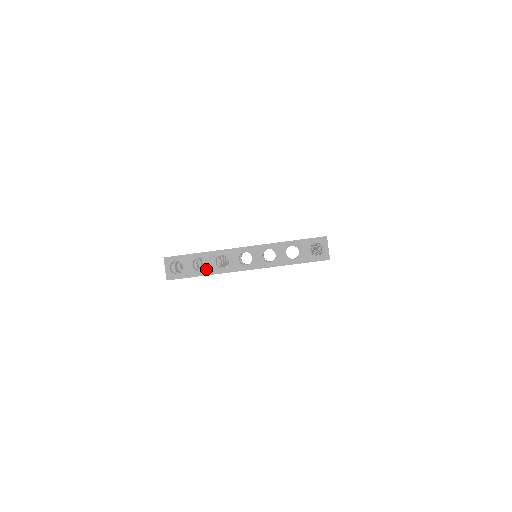
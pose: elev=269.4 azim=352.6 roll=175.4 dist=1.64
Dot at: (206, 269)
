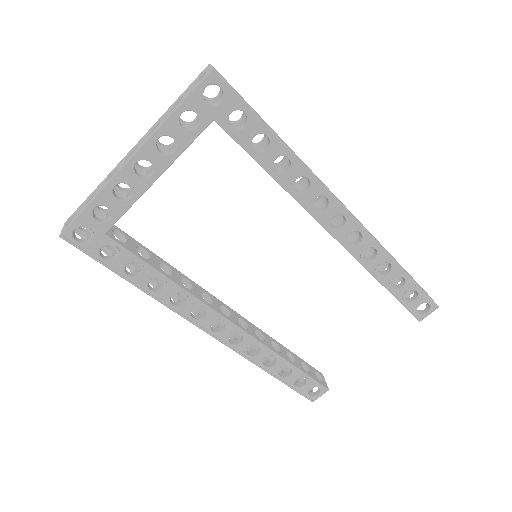
Dot at: (95, 195)
